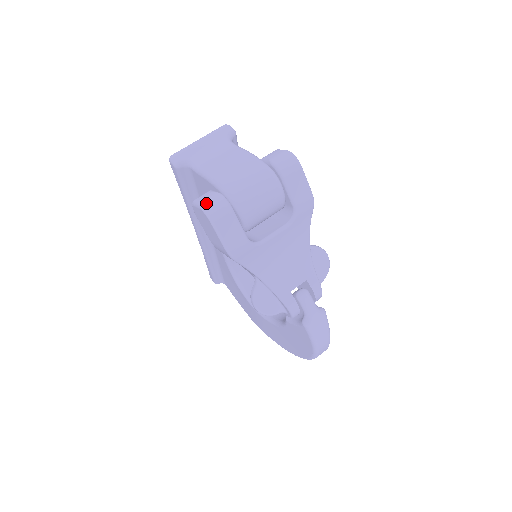
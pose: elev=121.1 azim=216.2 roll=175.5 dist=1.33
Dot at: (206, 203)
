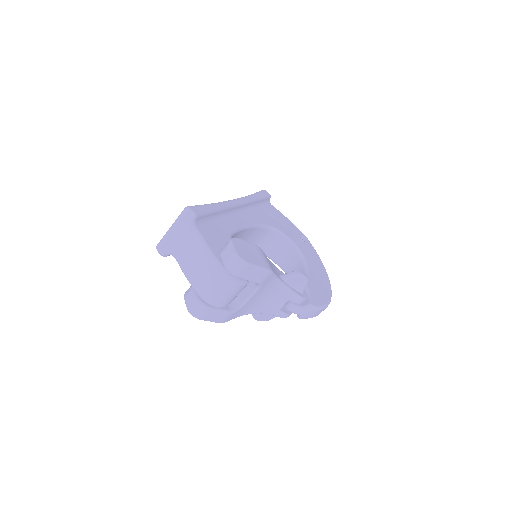
Dot at: (190, 309)
